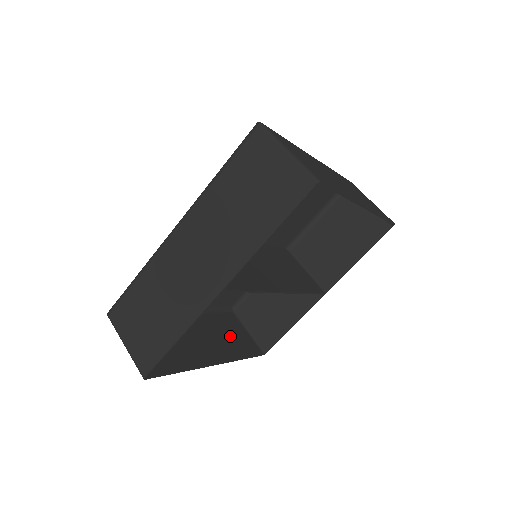
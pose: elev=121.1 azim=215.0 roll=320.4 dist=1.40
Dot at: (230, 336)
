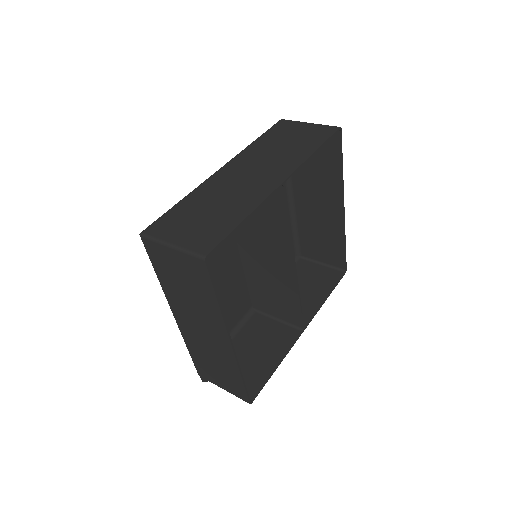
Dot at: (218, 365)
